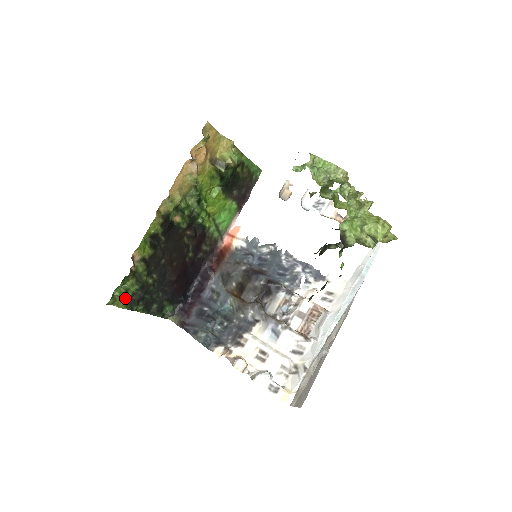
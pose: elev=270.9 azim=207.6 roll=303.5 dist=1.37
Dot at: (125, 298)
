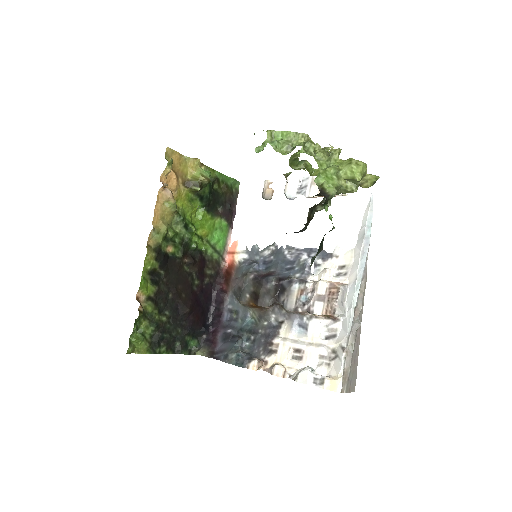
Dot at: (144, 342)
